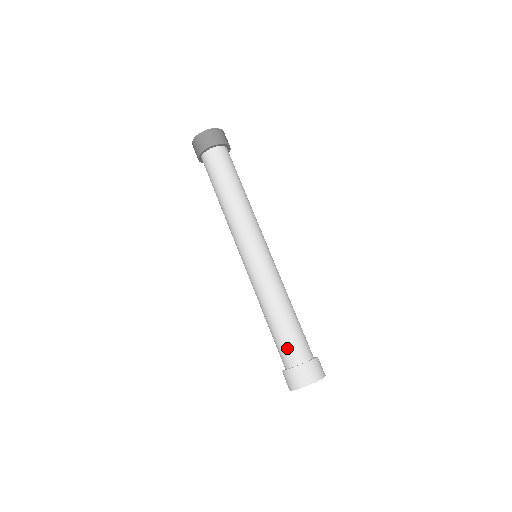
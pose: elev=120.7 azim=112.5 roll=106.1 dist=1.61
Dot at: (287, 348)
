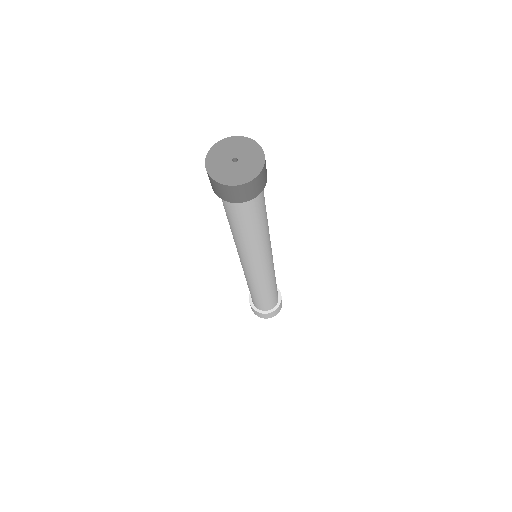
Dot at: (258, 304)
